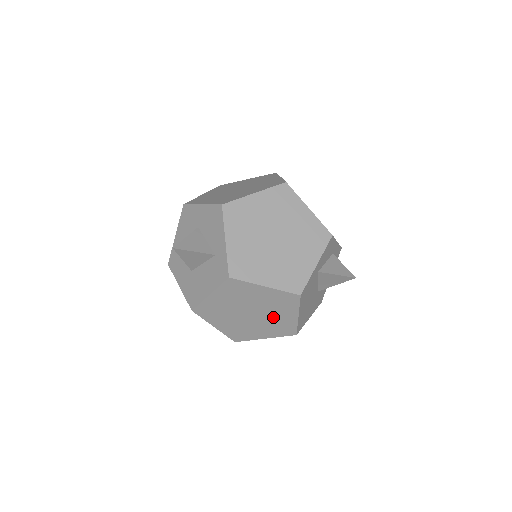
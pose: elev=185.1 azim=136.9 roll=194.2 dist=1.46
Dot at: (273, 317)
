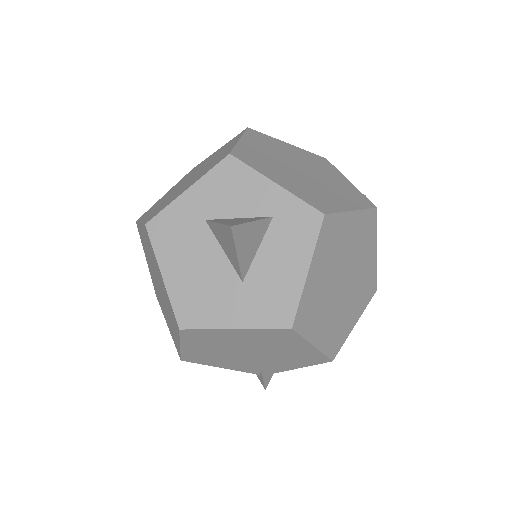
Dot at: (360, 271)
